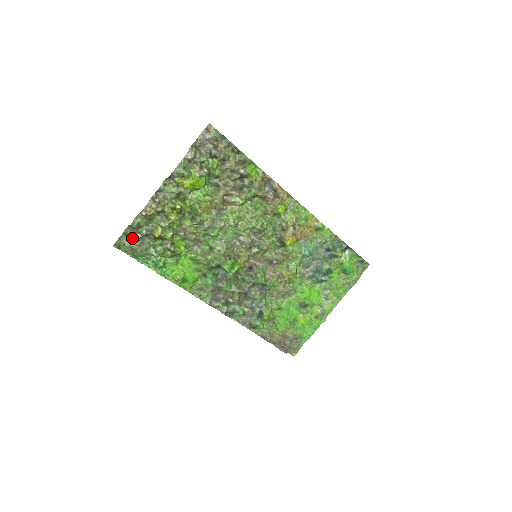
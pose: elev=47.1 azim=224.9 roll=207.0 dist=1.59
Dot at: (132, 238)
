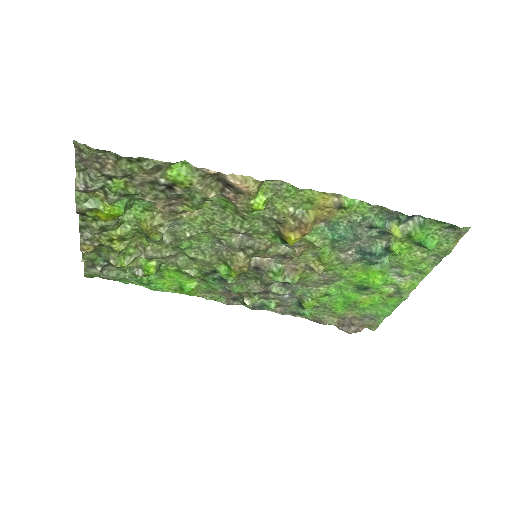
Dot at: occluded
